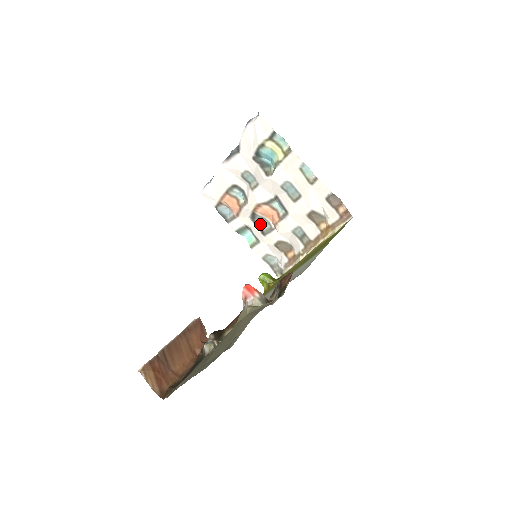
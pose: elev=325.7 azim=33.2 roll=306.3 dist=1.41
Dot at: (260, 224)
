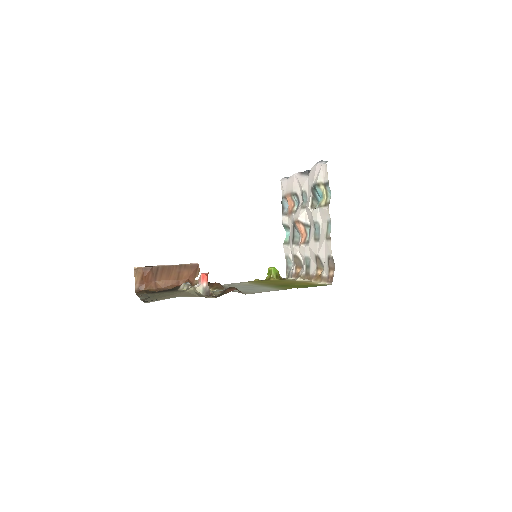
Dot at: (295, 234)
